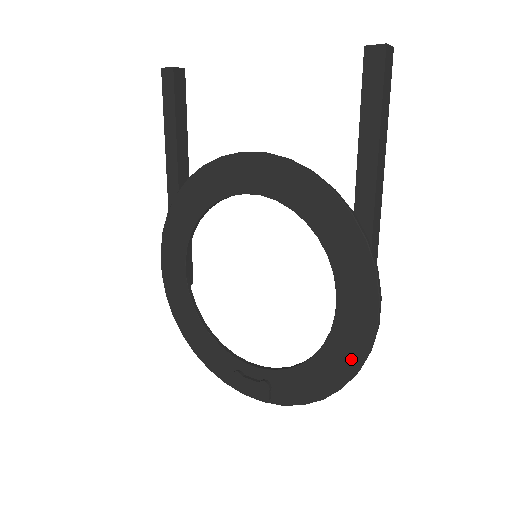
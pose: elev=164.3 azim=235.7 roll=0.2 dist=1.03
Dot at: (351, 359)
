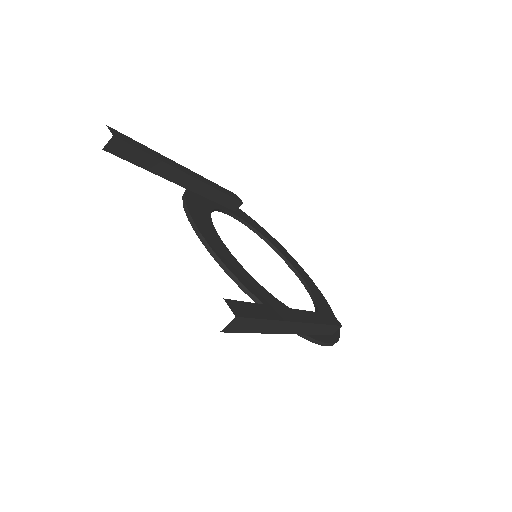
Dot at: occluded
